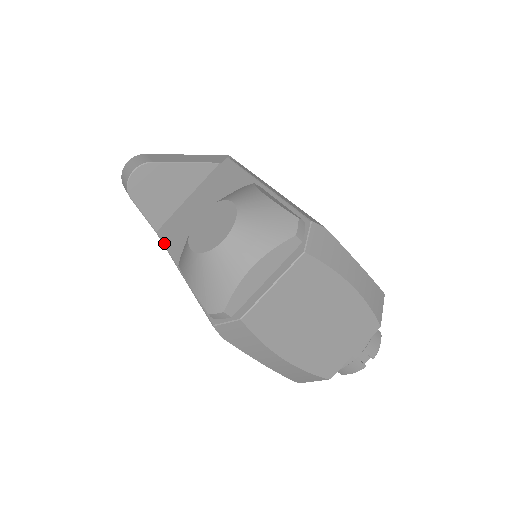
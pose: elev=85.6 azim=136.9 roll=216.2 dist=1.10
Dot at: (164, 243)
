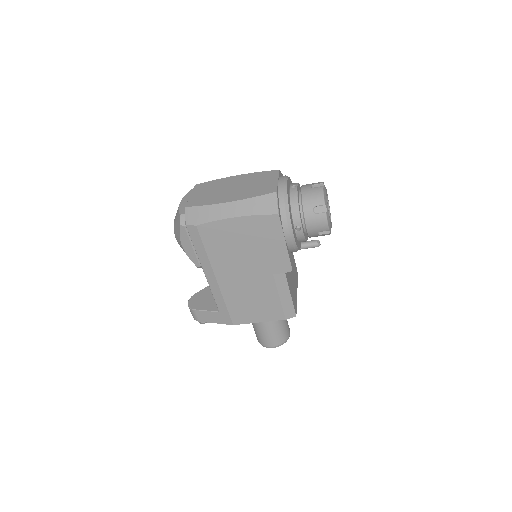
Dot at: (214, 298)
